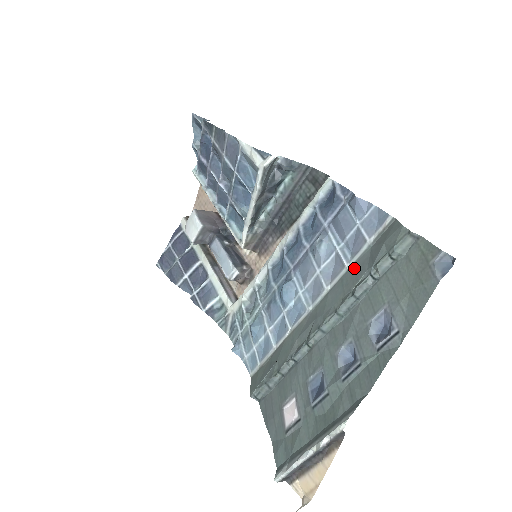
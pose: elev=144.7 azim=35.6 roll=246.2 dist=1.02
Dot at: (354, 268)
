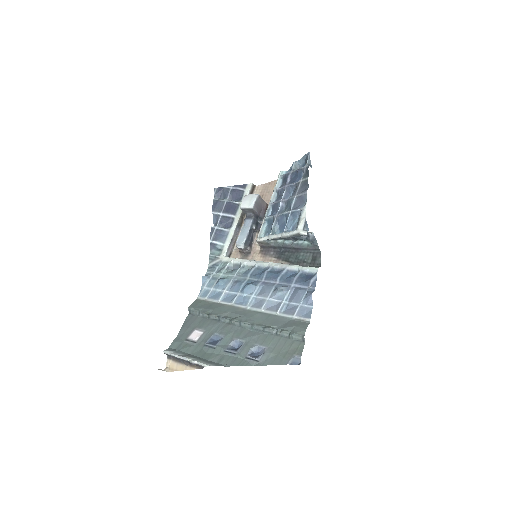
Dot at: (278, 318)
